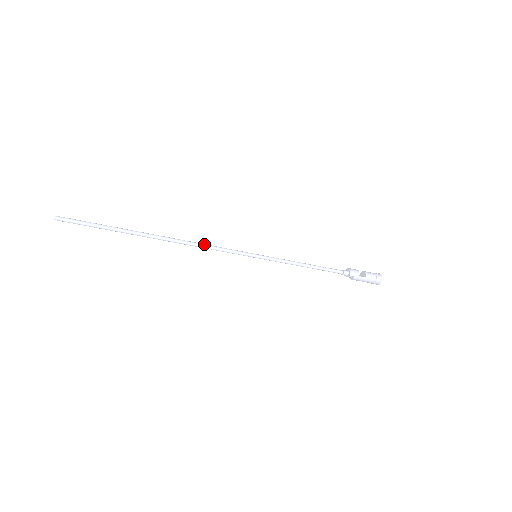
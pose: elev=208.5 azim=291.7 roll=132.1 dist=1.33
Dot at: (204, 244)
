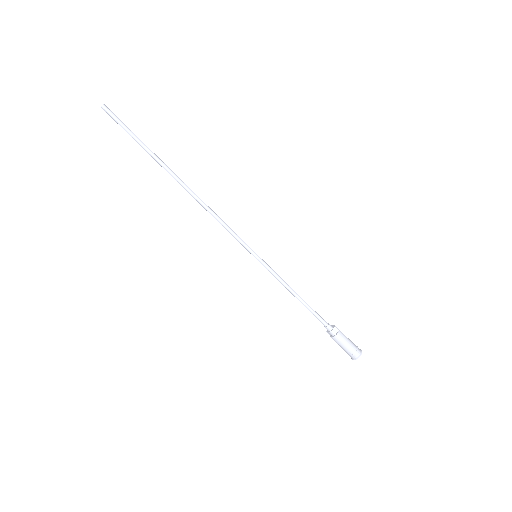
Dot at: (216, 214)
